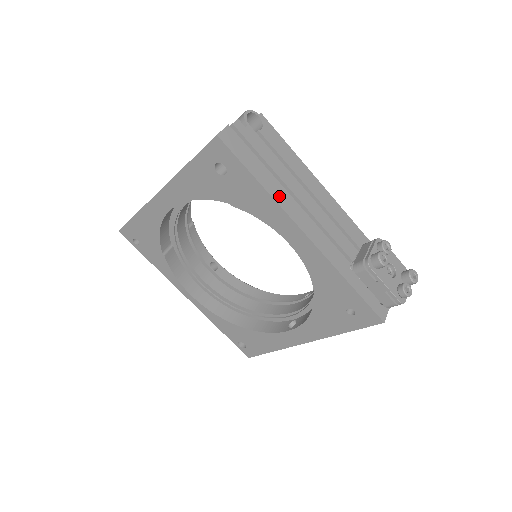
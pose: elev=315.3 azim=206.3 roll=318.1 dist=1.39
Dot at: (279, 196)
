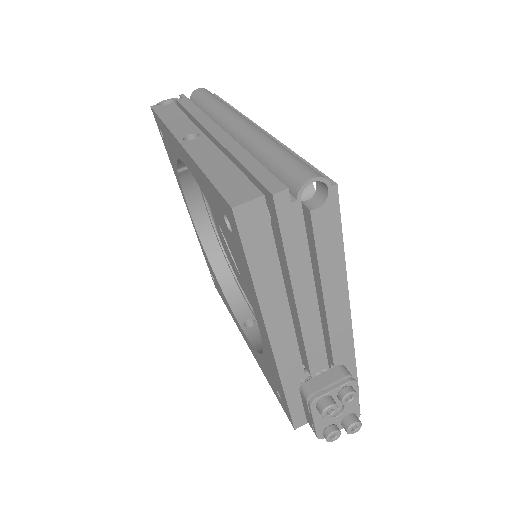
Dot at: (269, 298)
